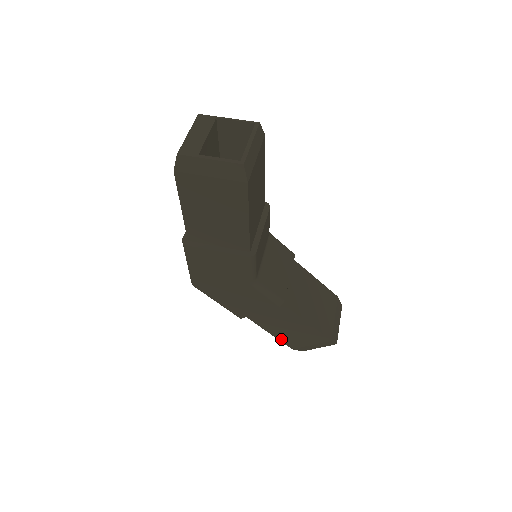
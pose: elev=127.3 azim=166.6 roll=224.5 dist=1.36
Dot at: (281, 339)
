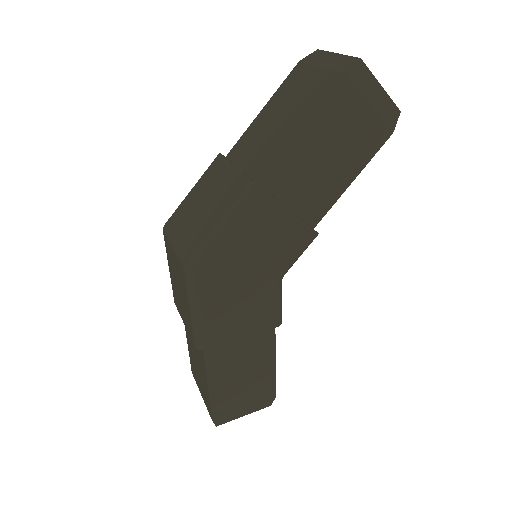
Dot at: (214, 399)
